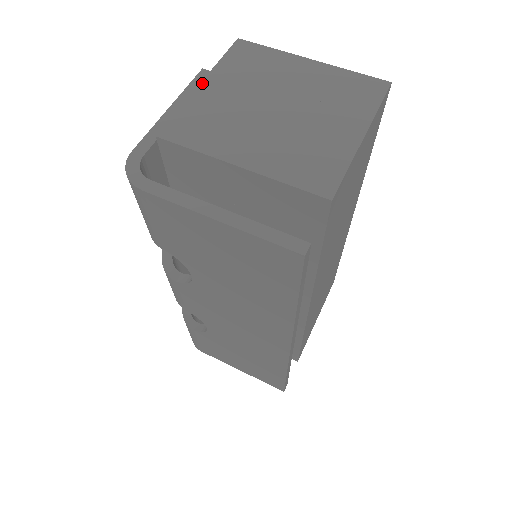
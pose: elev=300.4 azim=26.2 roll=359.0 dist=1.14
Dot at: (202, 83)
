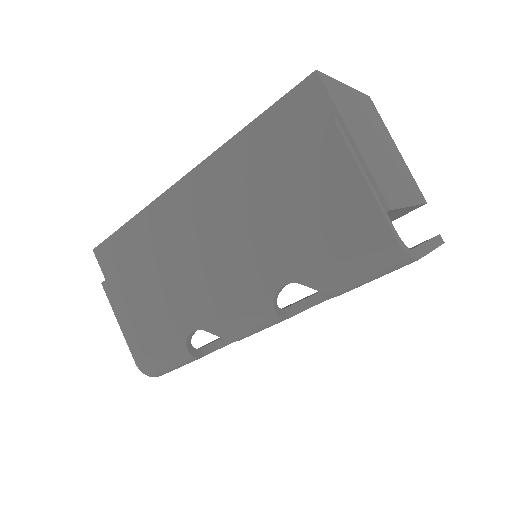
Dot at: (353, 138)
